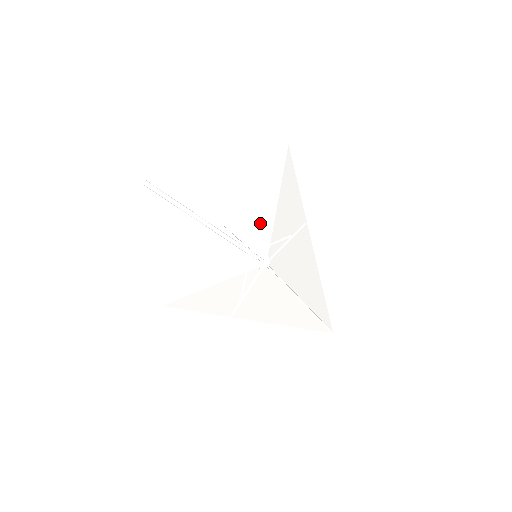
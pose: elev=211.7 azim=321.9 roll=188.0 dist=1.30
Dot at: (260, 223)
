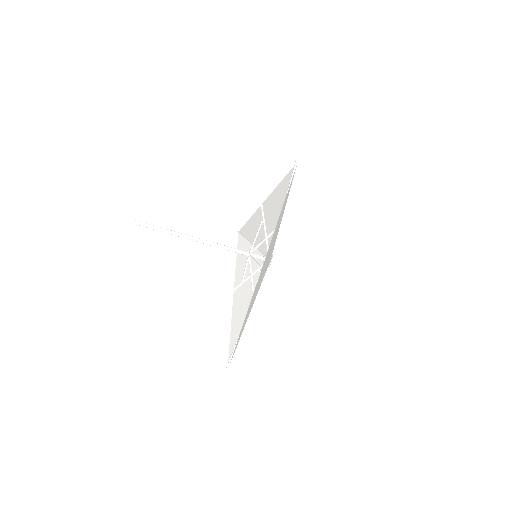
Dot at: (251, 260)
